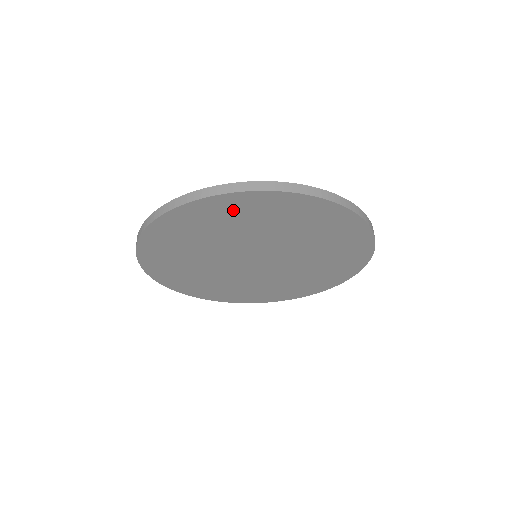
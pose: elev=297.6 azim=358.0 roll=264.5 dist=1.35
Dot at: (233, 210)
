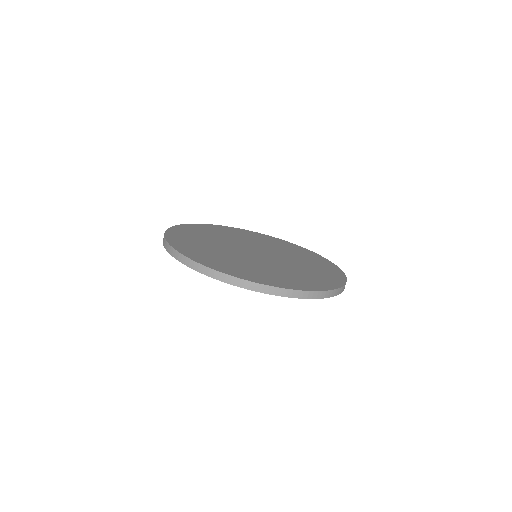
Dot at: occluded
